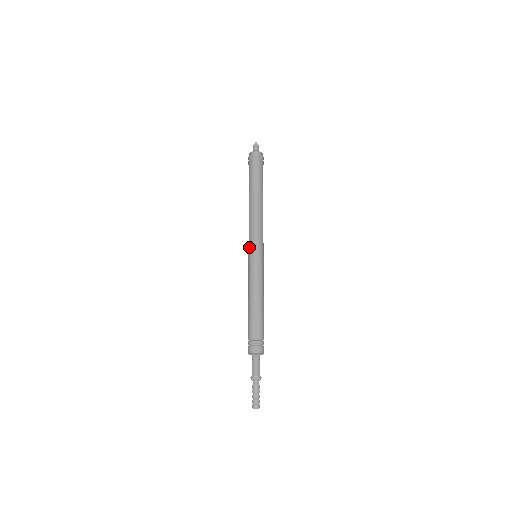
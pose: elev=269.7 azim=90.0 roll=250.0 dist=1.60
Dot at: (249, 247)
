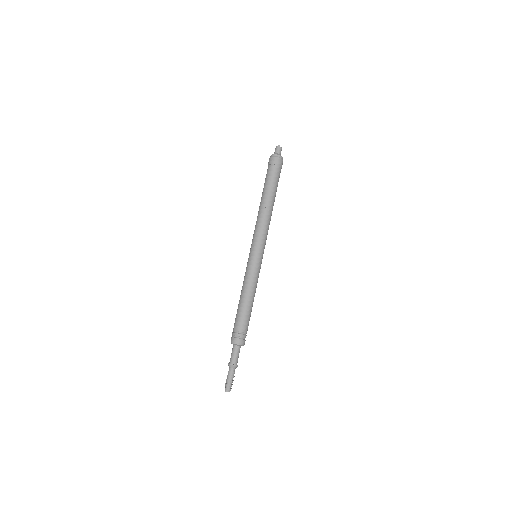
Dot at: (251, 247)
